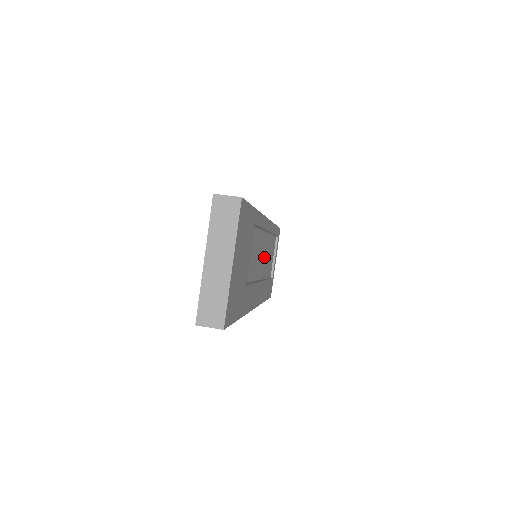
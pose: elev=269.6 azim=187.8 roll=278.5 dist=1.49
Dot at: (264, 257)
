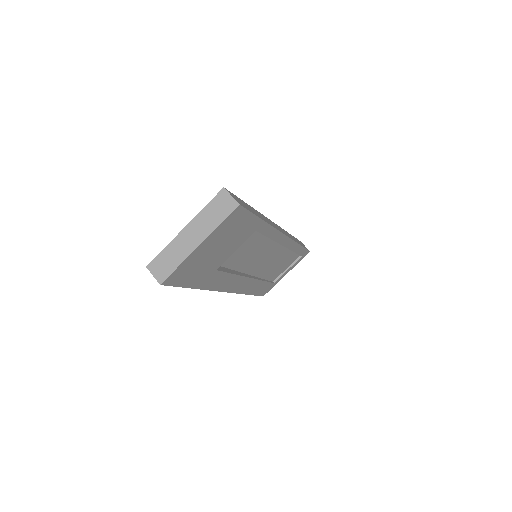
Dot at: (271, 262)
